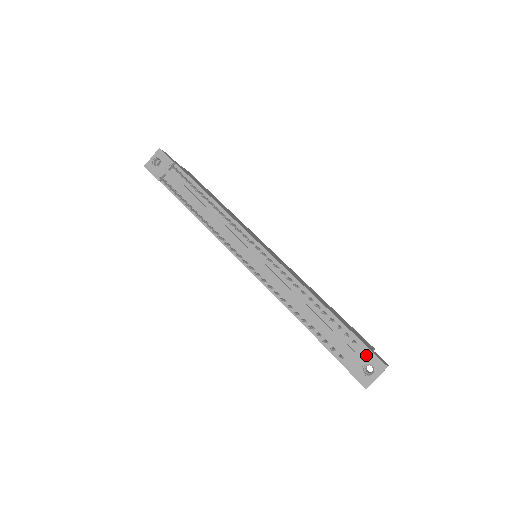
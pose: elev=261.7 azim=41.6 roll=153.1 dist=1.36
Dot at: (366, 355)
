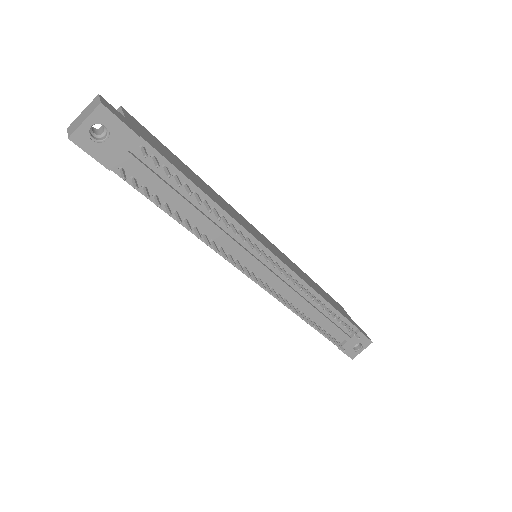
Dot at: (360, 339)
